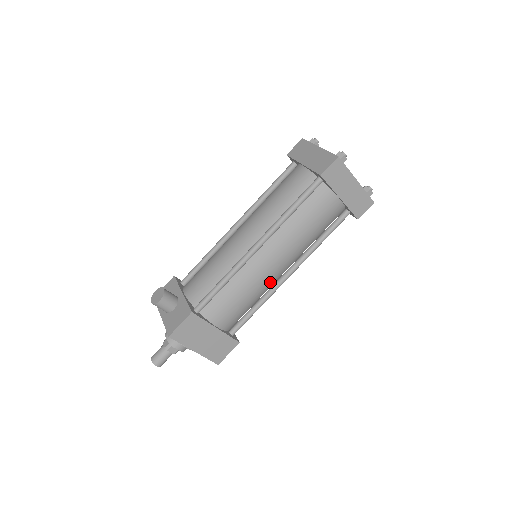
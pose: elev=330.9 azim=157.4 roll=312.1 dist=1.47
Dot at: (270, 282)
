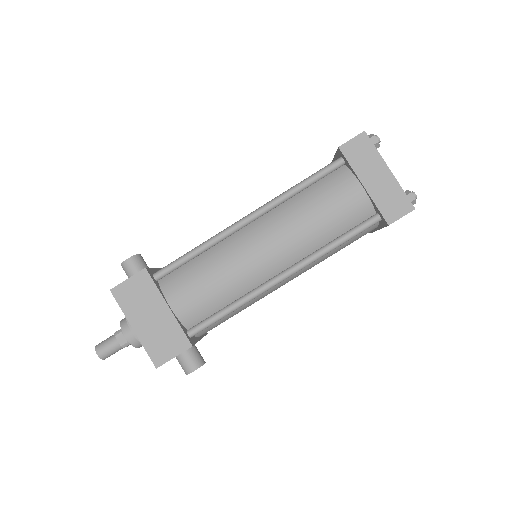
Dot at: (254, 275)
